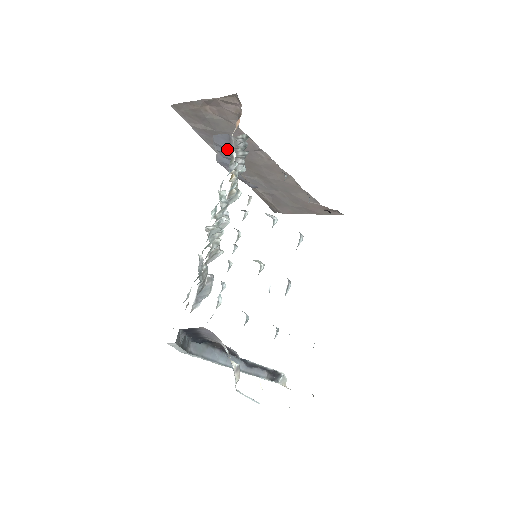
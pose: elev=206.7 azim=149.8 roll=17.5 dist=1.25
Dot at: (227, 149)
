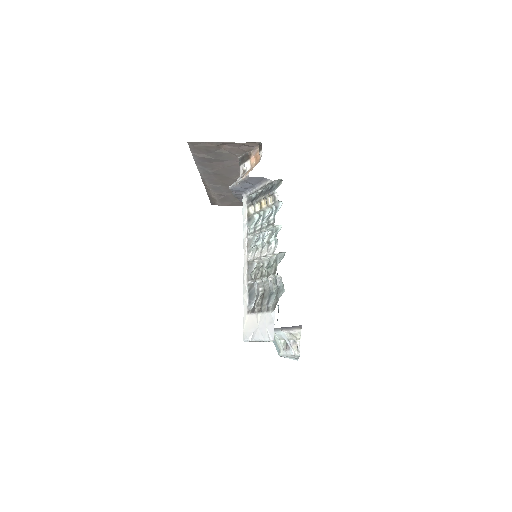
Dot at: (253, 184)
